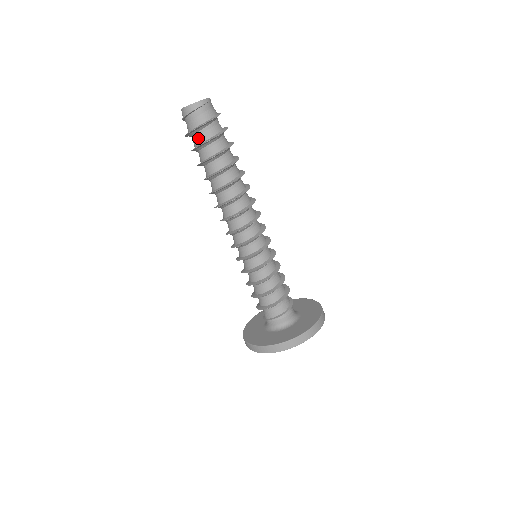
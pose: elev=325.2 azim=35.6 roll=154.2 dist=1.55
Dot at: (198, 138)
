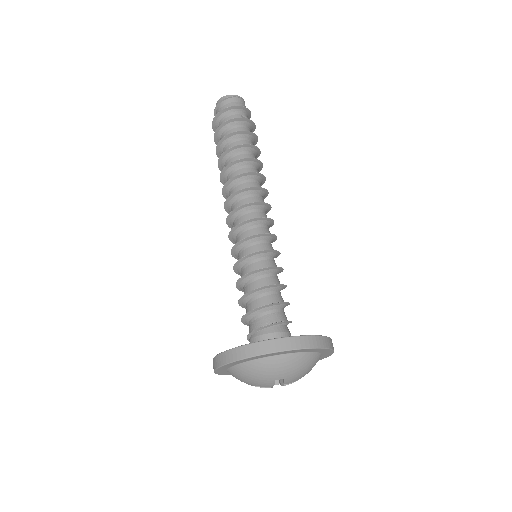
Dot at: occluded
